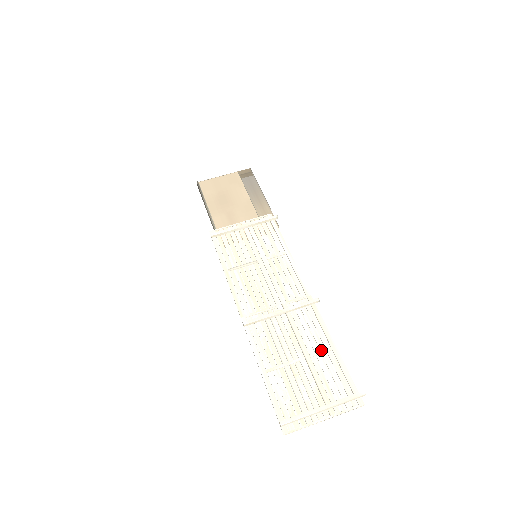
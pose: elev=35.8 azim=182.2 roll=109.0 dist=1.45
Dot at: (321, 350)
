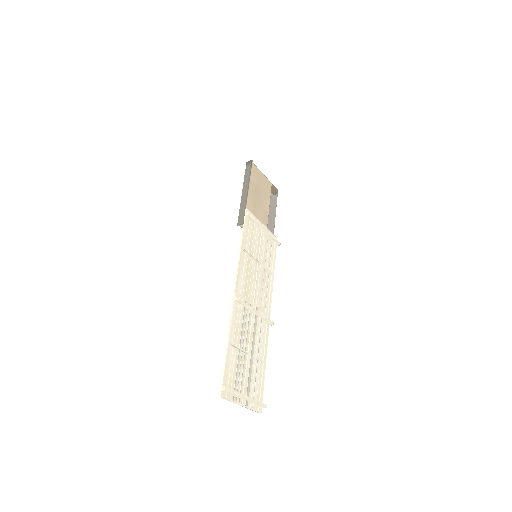
Dot at: (259, 358)
